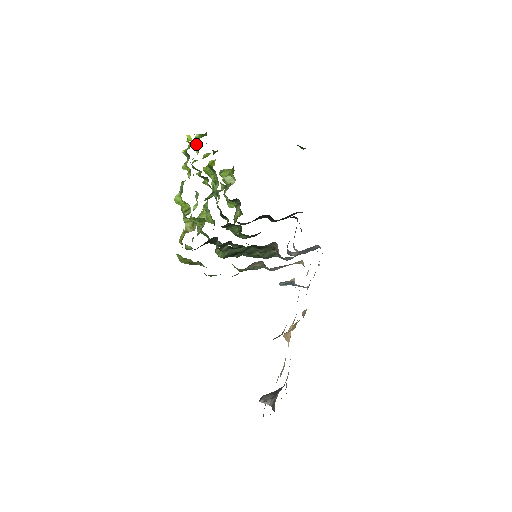
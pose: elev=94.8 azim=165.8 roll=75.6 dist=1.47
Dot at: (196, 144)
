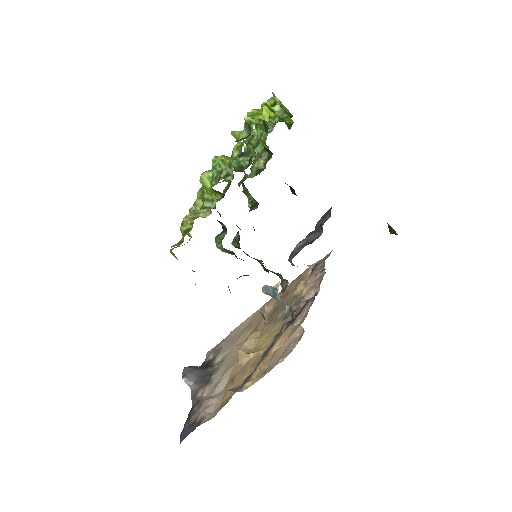
Dot at: occluded
